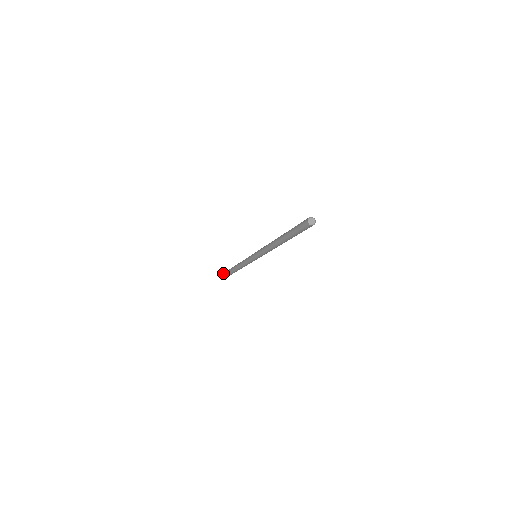
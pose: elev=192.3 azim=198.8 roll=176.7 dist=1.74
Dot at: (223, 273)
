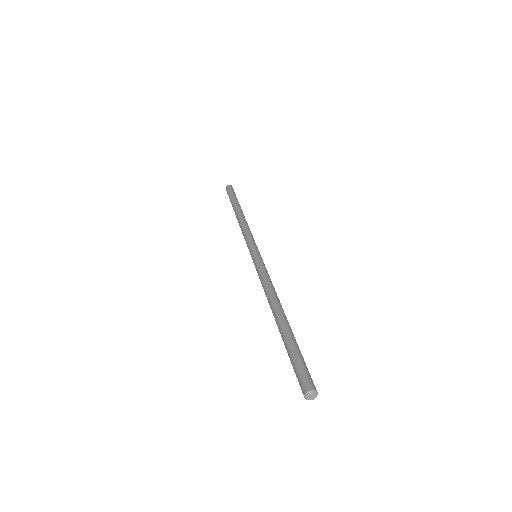
Dot at: (231, 187)
